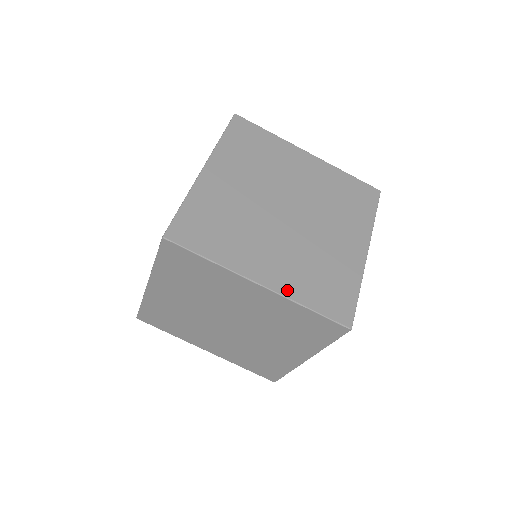
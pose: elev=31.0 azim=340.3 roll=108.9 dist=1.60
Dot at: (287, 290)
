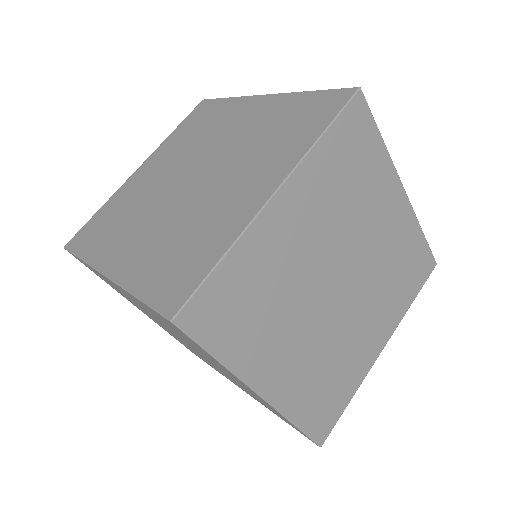
Dot at: (127, 276)
